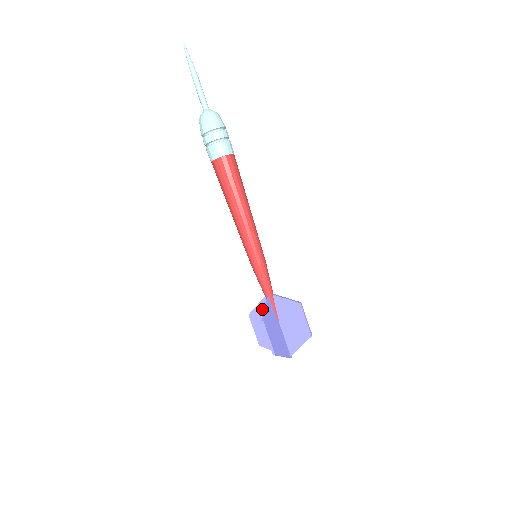
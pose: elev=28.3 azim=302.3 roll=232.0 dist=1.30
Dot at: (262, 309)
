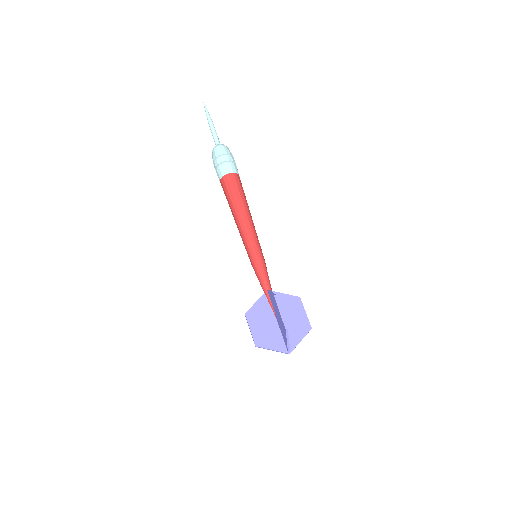
Dot at: occluded
